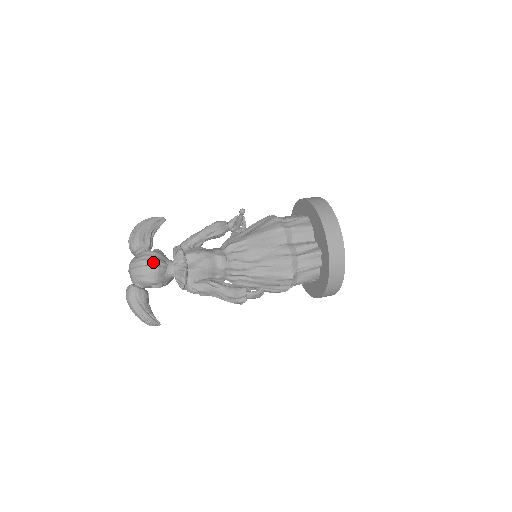
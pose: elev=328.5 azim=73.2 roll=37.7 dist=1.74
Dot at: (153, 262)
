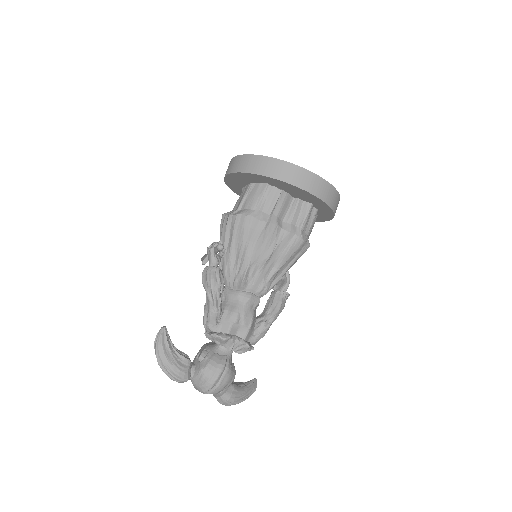
Dot at: (222, 372)
